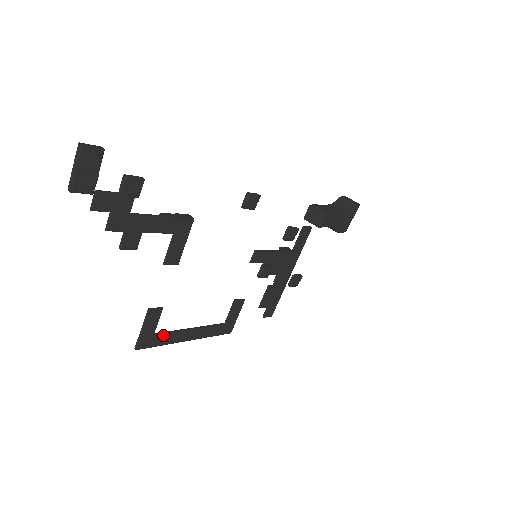
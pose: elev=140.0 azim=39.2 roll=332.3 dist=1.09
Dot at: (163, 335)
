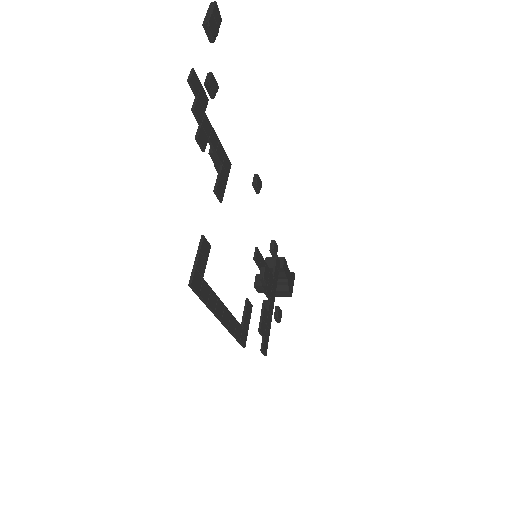
Dot at: (208, 287)
